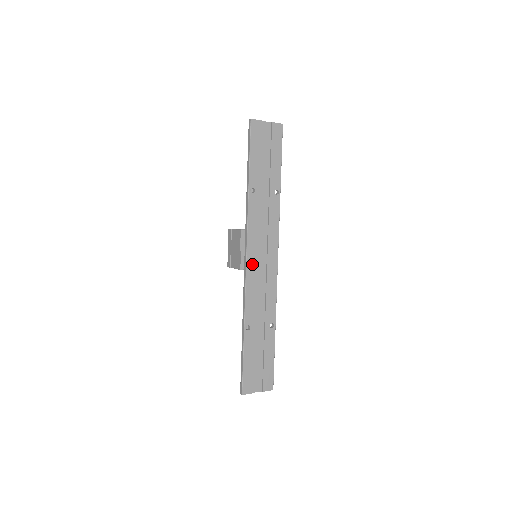
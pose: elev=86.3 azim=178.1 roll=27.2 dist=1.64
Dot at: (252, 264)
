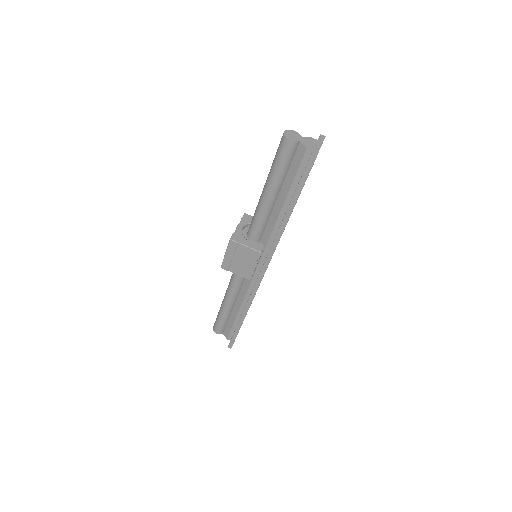
Dot at: occluded
